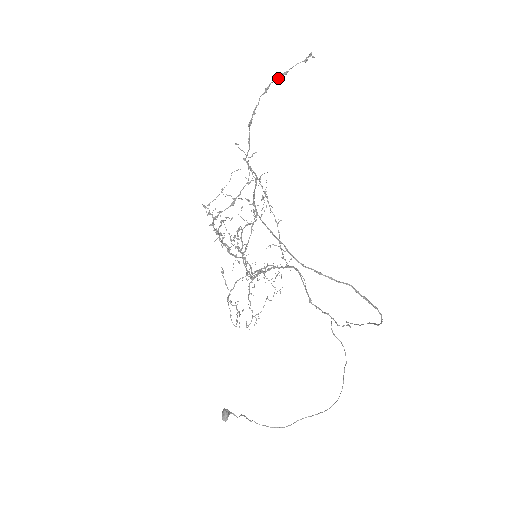
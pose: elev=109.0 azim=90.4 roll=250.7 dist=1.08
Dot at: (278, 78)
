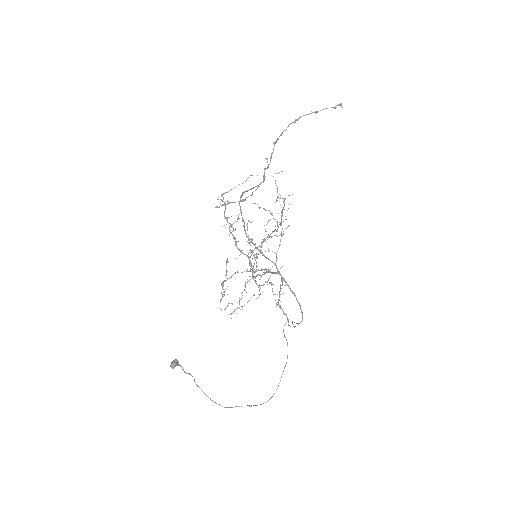
Dot at: (308, 114)
